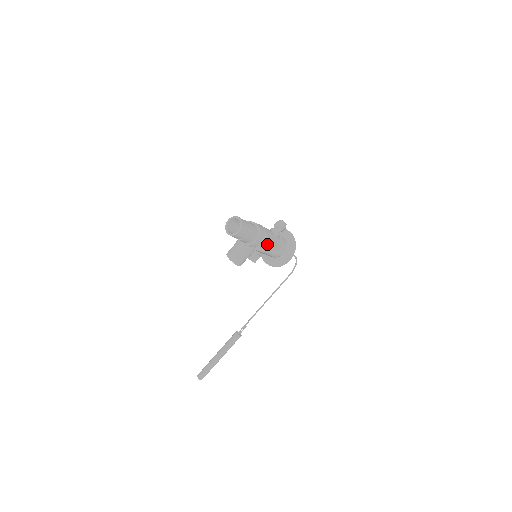
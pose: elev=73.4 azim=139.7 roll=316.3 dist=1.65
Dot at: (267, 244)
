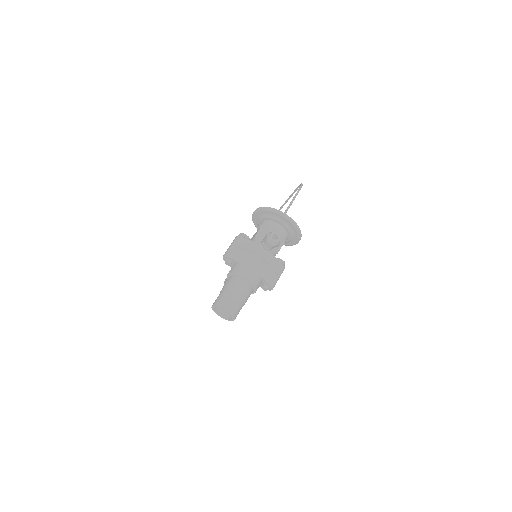
Dot at: (269, 286)
